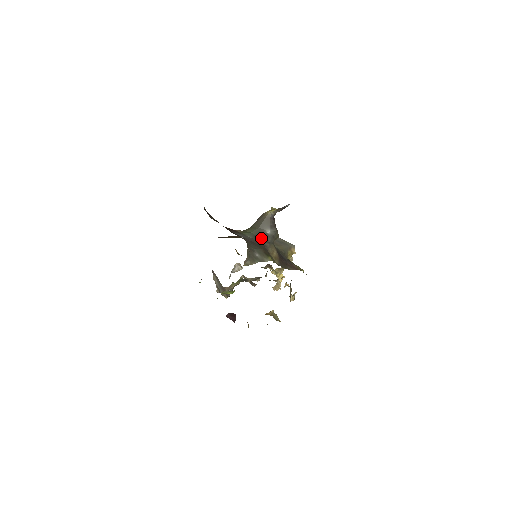
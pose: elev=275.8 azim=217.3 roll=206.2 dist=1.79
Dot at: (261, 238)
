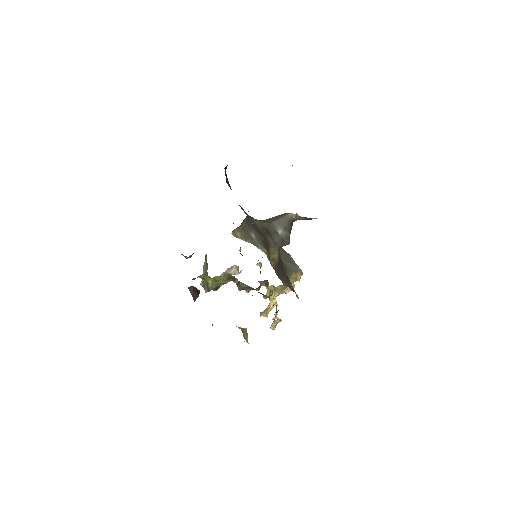
Dot at: (269, 233)
